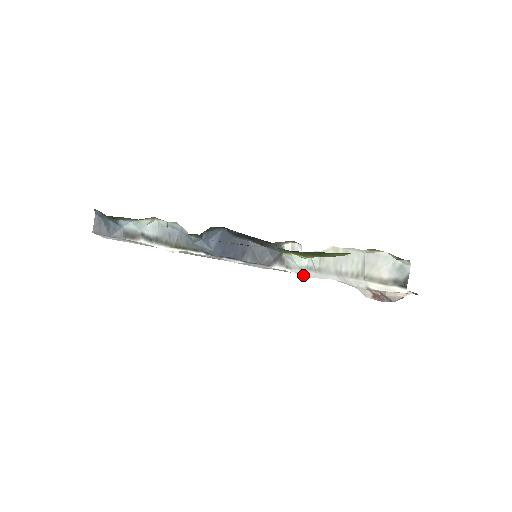
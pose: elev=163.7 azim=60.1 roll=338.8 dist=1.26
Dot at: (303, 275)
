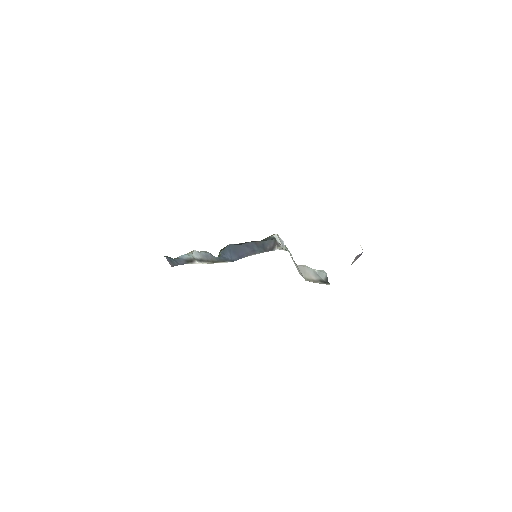
Dot at: occluded
